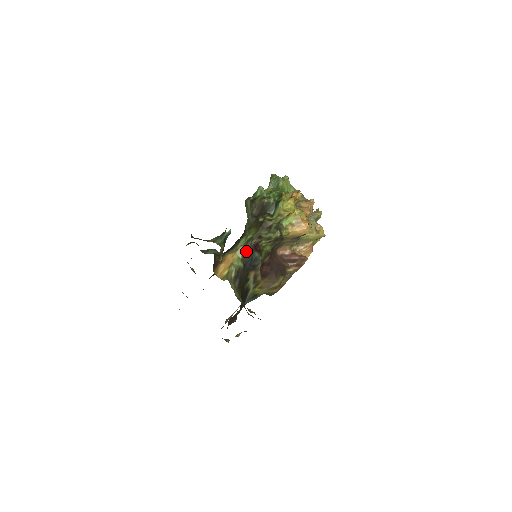
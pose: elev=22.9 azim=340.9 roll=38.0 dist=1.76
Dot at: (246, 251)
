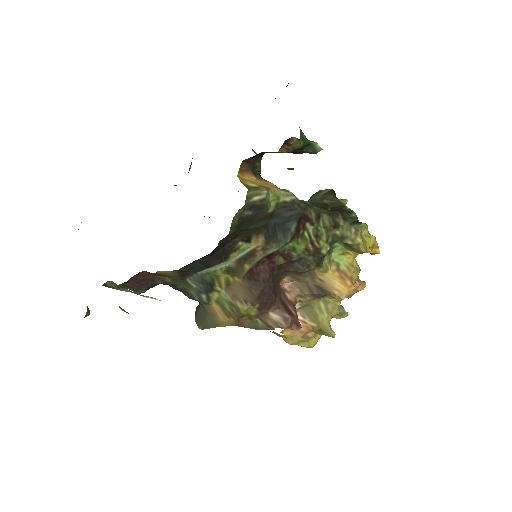
Dot at: (292, 205)
